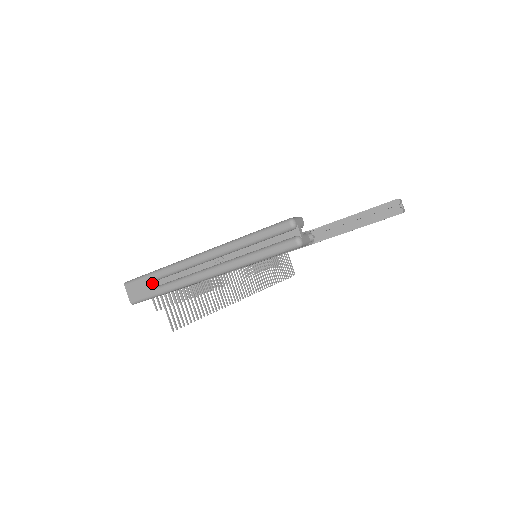
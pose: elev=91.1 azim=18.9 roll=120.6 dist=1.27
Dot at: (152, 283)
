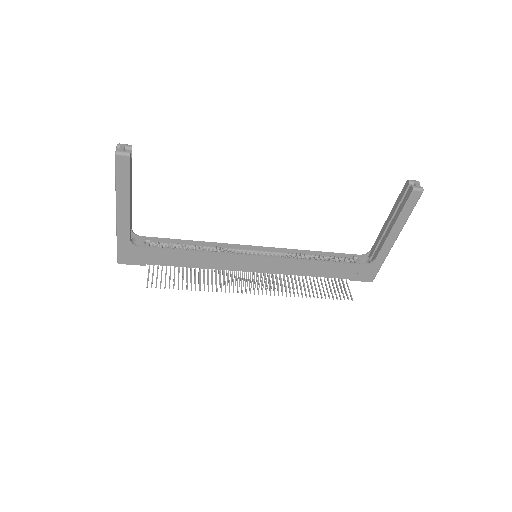
Dot at: occluded
